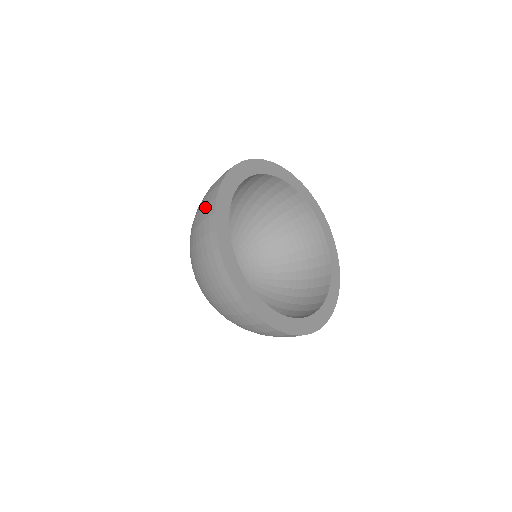
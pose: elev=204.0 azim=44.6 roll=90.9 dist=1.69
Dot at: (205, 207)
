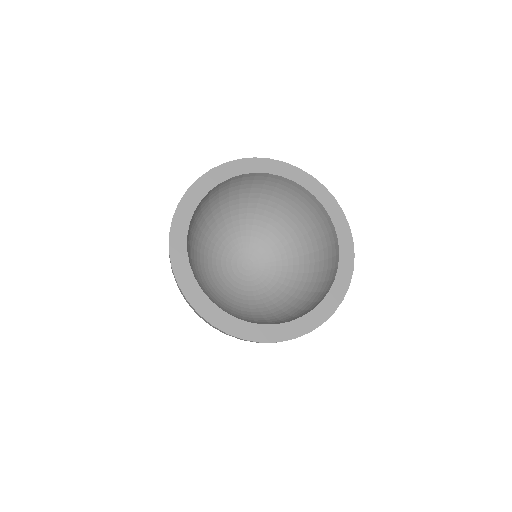
Dot at: occluded
